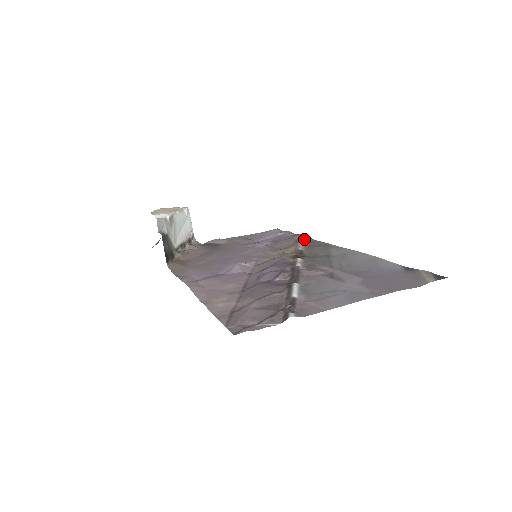
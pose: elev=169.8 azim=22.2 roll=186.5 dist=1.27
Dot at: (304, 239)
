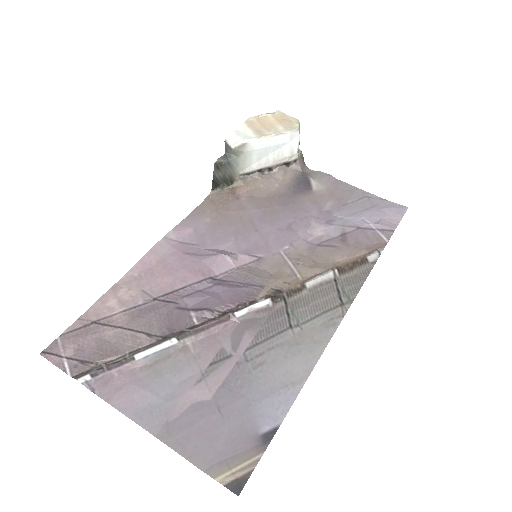
Dot at: (361, 265)
